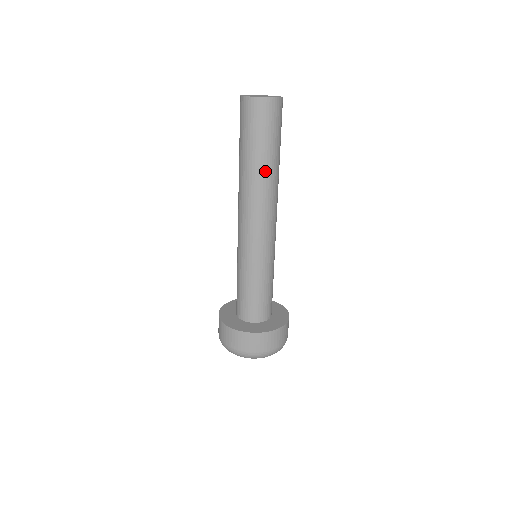
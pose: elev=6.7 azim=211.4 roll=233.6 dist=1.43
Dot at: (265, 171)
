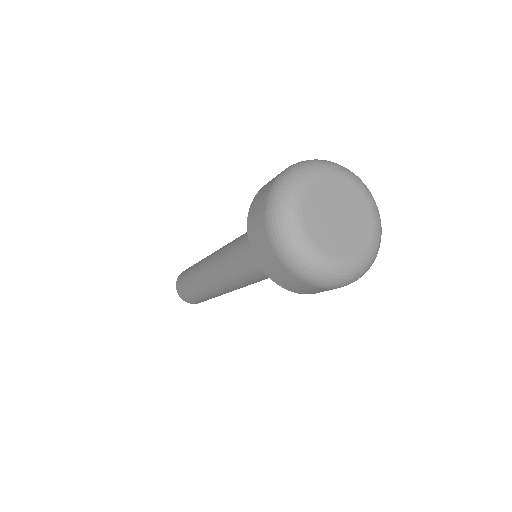
Dot at: occluded
